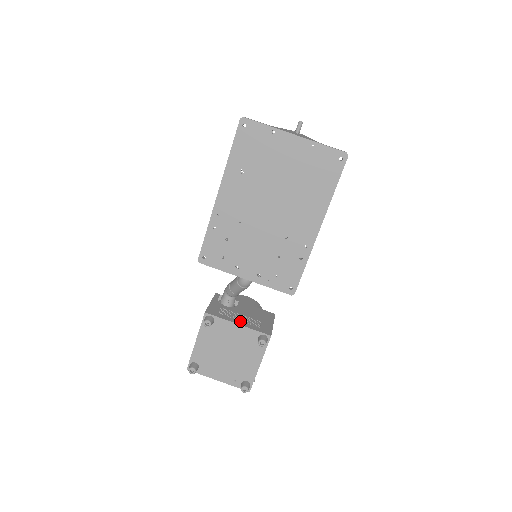
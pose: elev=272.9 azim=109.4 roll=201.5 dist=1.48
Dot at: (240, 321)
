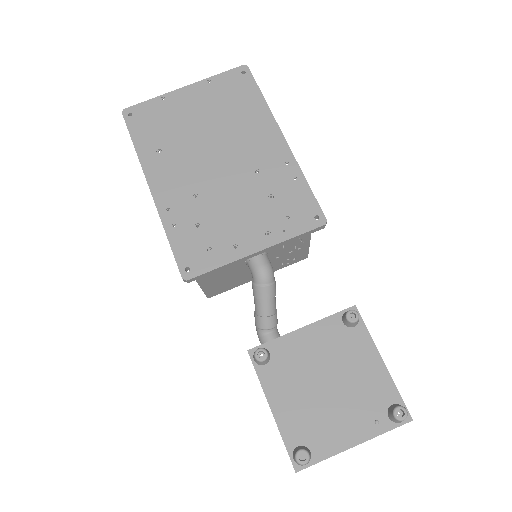
Dot at: occluded
